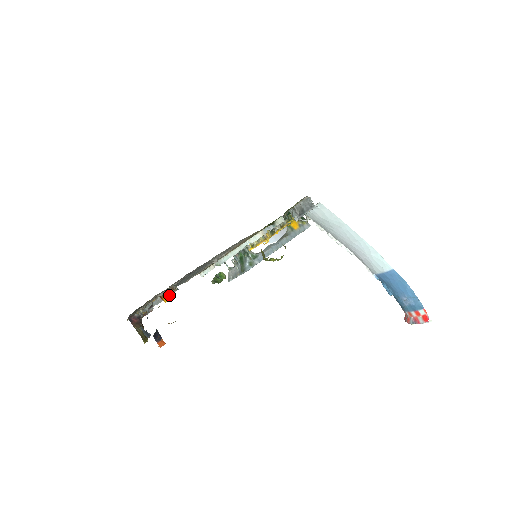
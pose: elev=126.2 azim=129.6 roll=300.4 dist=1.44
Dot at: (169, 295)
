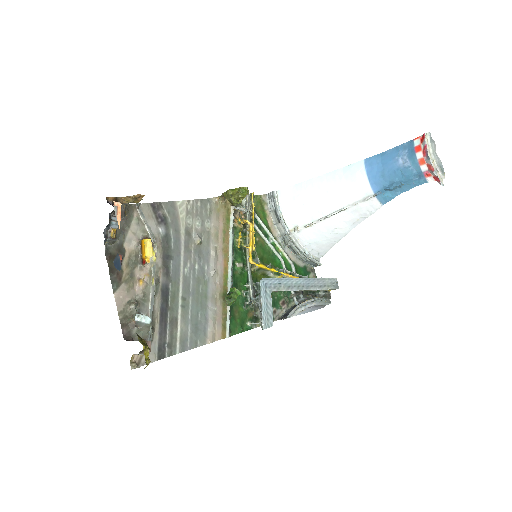
Dot at: (144, 240)
